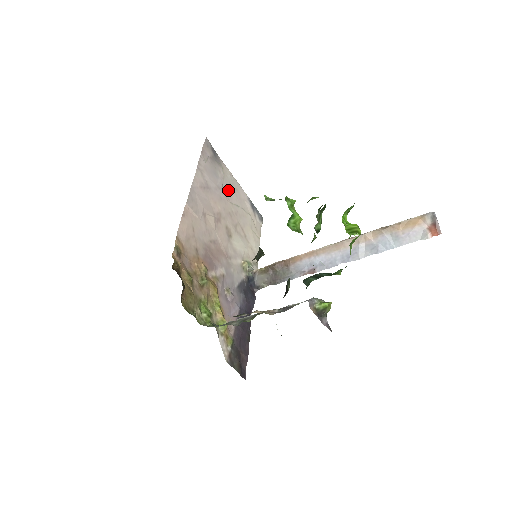
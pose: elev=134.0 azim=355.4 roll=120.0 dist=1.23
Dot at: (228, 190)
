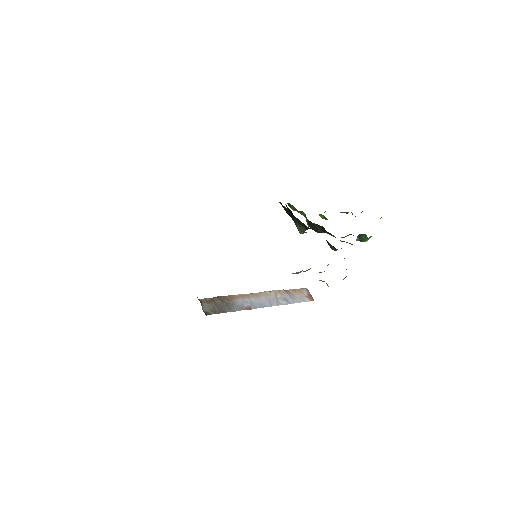
Dot at: occluded
